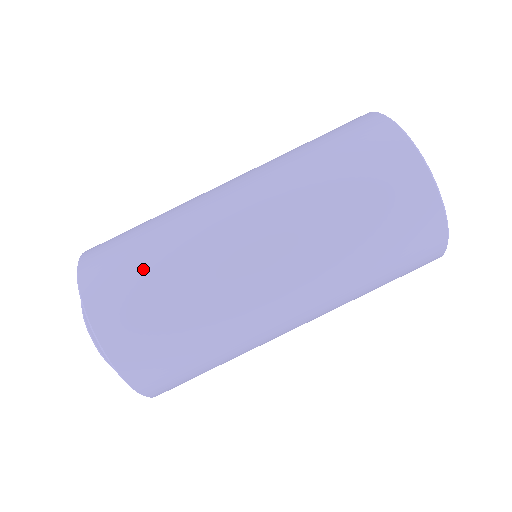
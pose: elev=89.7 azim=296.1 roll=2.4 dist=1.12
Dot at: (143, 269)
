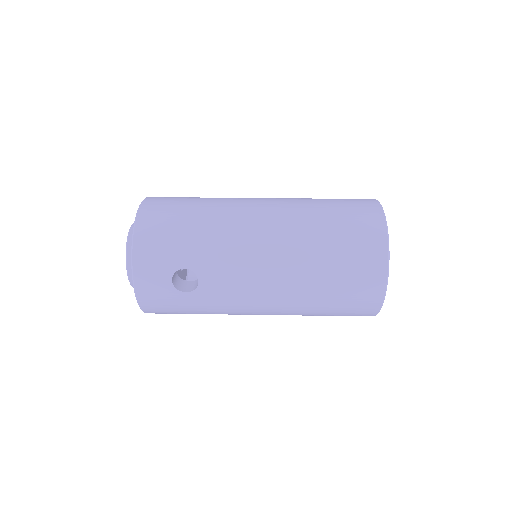
Dot at: occluded
